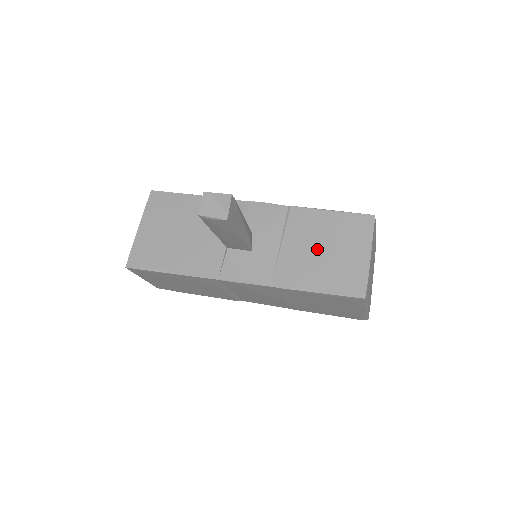
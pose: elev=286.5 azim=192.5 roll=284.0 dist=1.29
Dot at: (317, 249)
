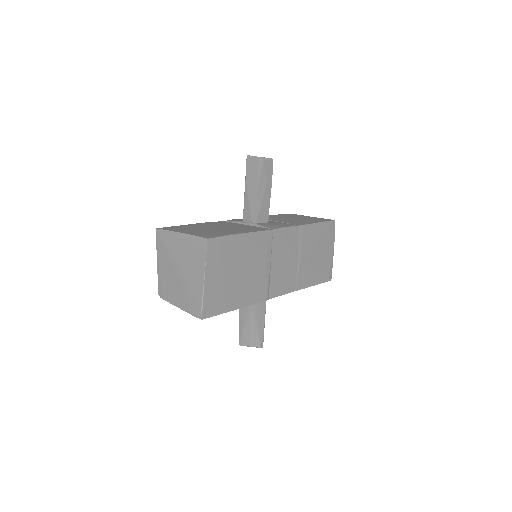
Dot at: (291, 219)
